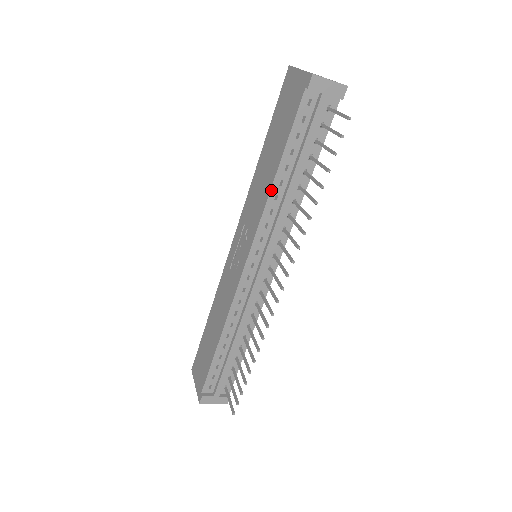
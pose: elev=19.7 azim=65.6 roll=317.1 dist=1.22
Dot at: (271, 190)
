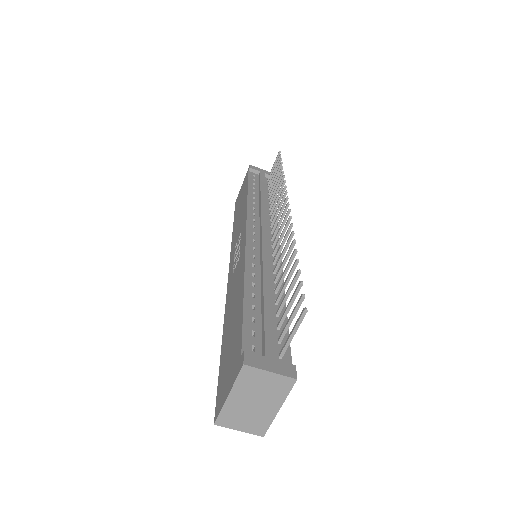
Dot at: (248, 199)
